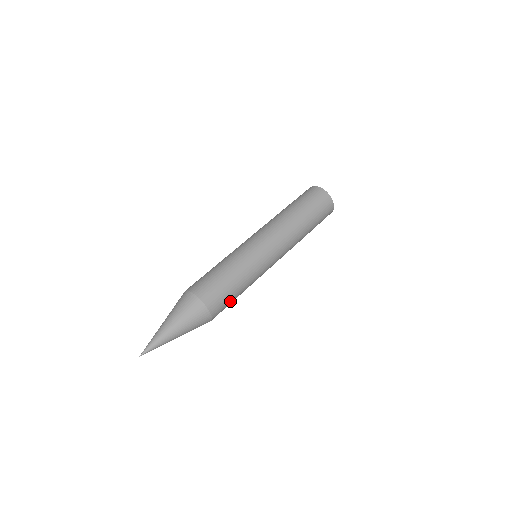
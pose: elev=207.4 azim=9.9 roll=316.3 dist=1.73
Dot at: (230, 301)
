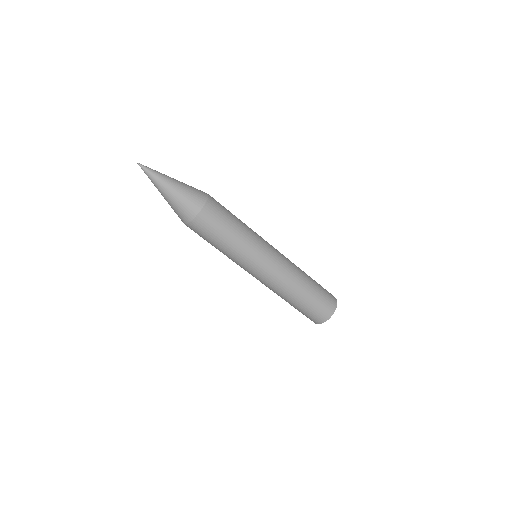
Dot at: (221, 225)
